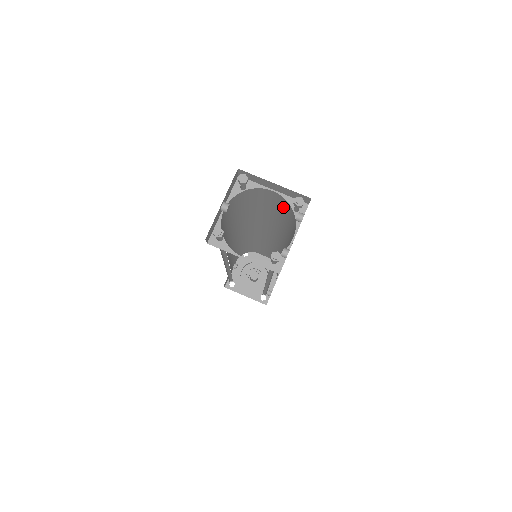
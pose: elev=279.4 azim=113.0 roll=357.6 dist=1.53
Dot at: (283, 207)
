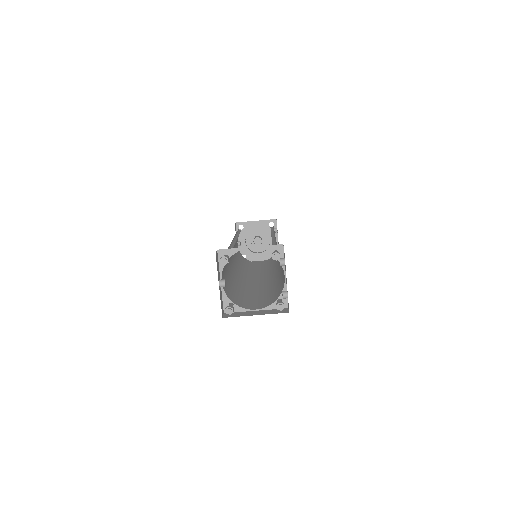
Dot at: occluded
